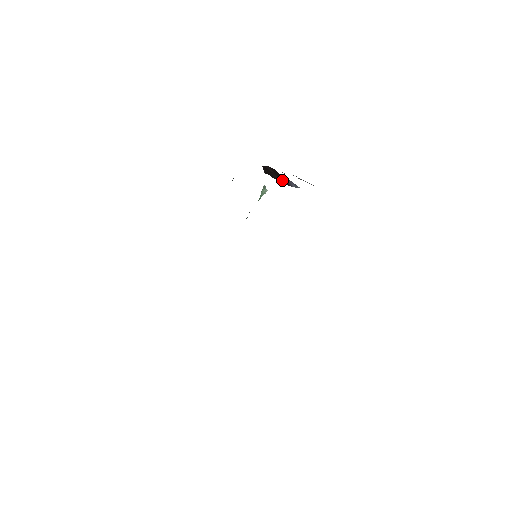
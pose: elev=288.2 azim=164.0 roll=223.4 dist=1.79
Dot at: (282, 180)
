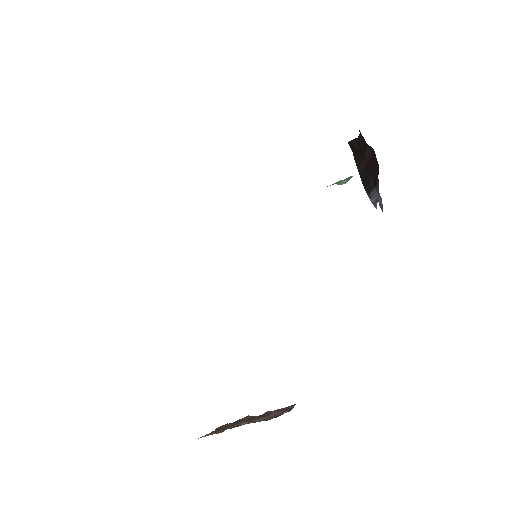
Dot at: (366, 179)
